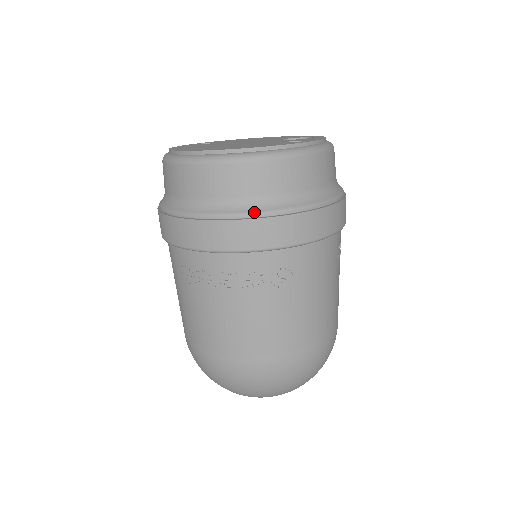
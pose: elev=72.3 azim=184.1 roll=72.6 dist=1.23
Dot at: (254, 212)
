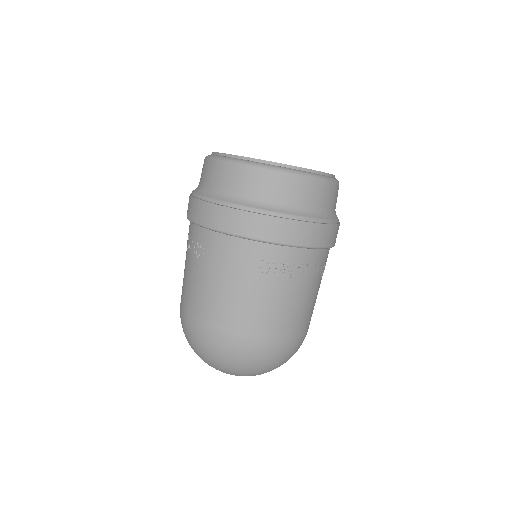
Dot at: (332, 220)
